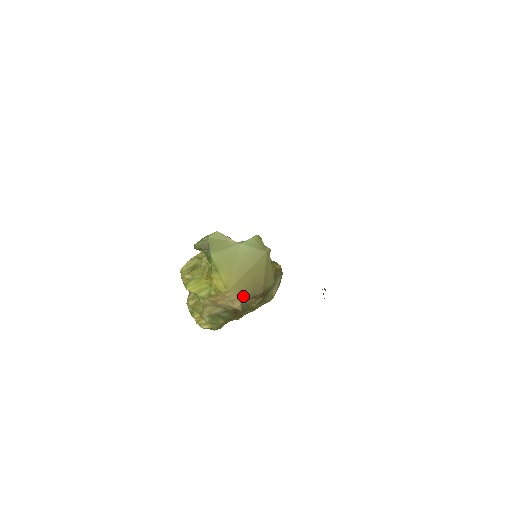
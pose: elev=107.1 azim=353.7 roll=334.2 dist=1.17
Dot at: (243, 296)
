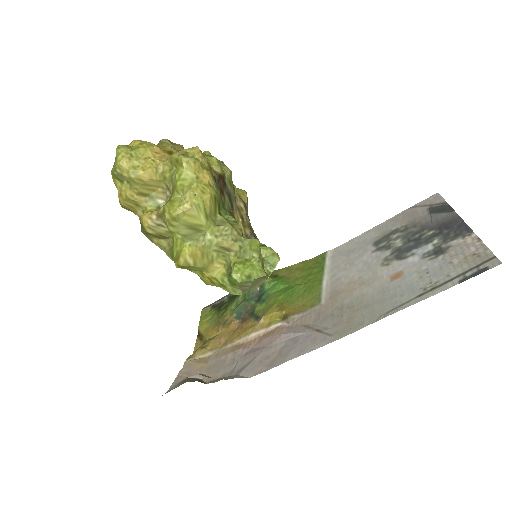
Dot at: occluded
